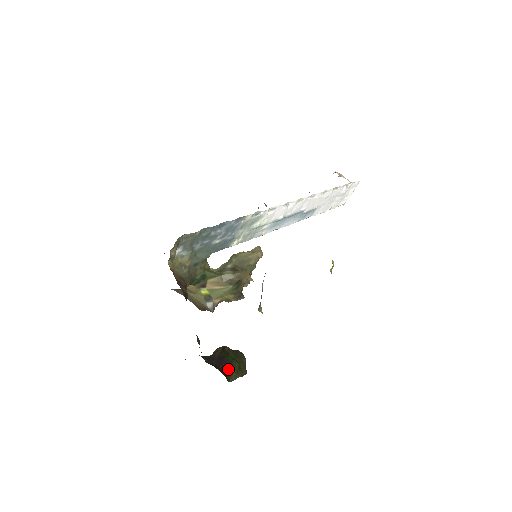
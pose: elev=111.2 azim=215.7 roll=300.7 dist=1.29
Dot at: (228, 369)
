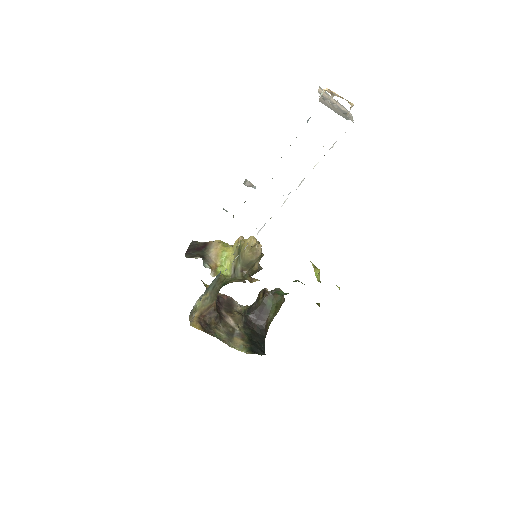
Dot at: (267, 318)
